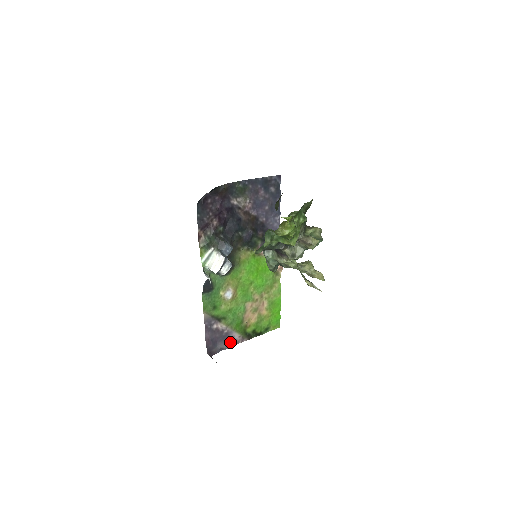
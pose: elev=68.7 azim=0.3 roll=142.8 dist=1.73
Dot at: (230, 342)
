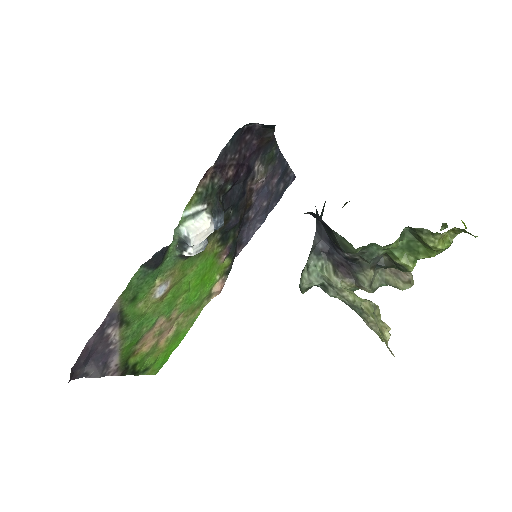
Dot at: (103, 368)
